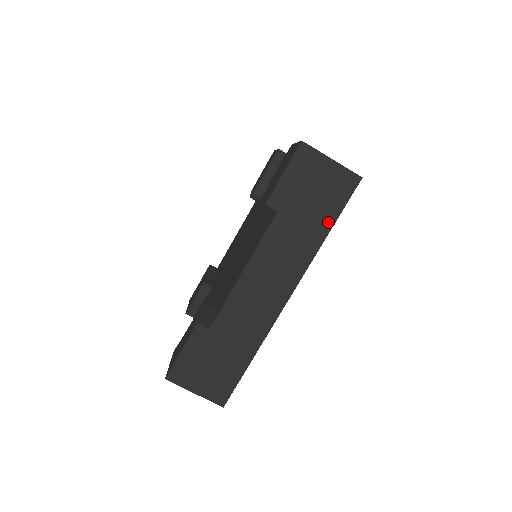
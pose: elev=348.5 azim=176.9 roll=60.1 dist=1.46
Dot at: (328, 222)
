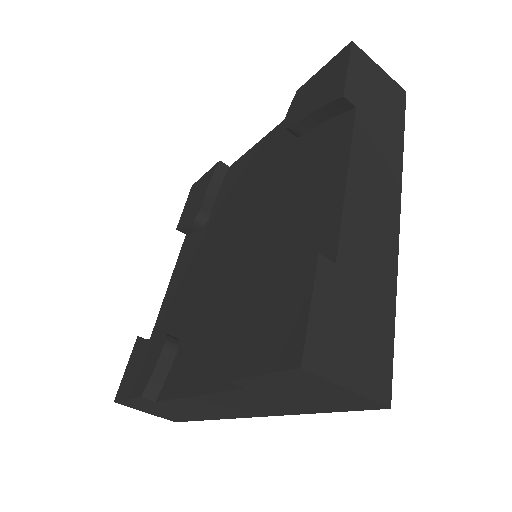
Dot at: (399, 129)
